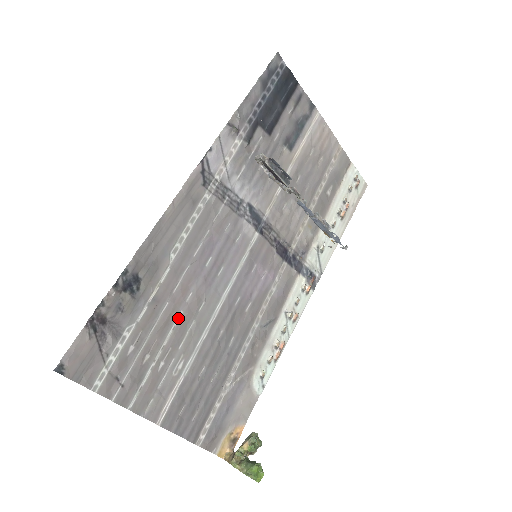
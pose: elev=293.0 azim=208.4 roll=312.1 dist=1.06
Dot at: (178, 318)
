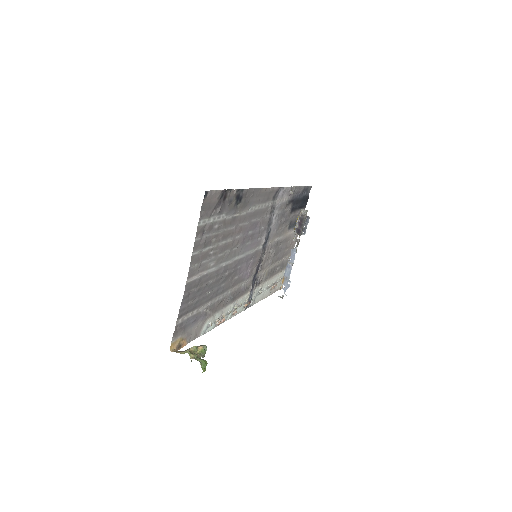
Dot at: (229, 240)
